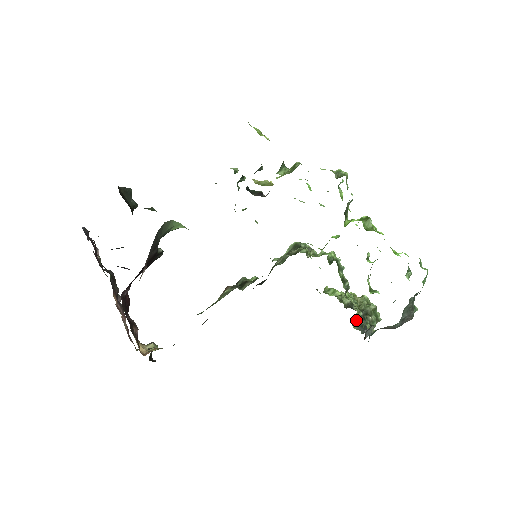
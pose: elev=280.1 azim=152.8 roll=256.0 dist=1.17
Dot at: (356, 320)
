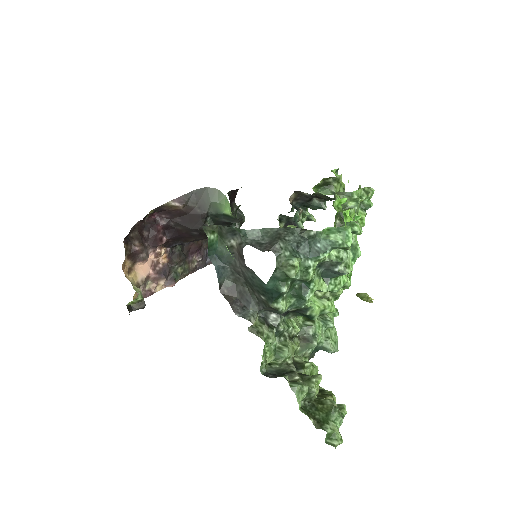
Dot at: (279, 367)
